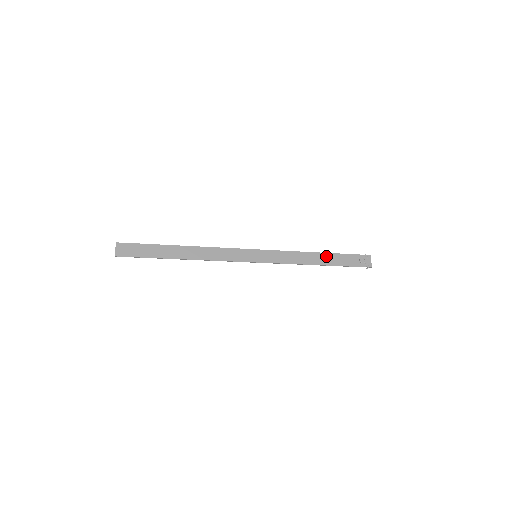
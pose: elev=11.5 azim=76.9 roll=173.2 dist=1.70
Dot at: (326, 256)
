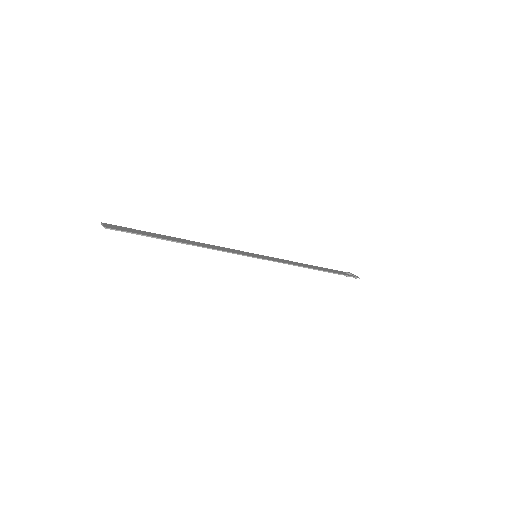
Dot at: (317, 267)
